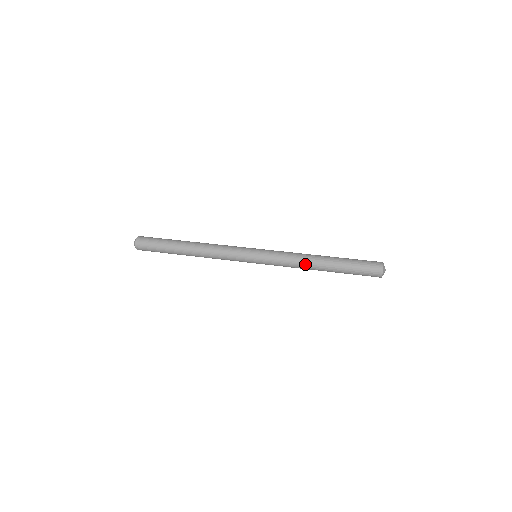
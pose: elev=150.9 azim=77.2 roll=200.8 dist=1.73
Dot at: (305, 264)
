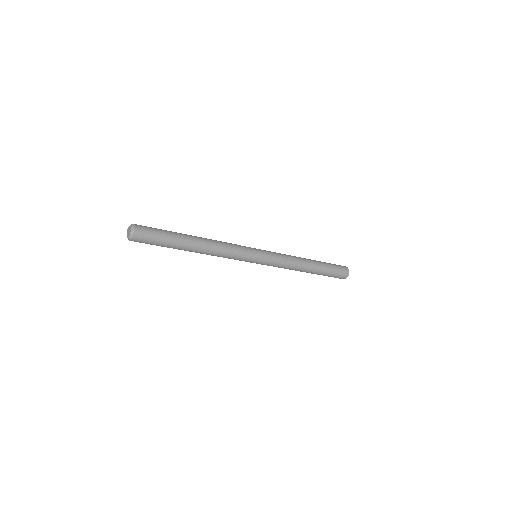
Dot at: (300, 262)
